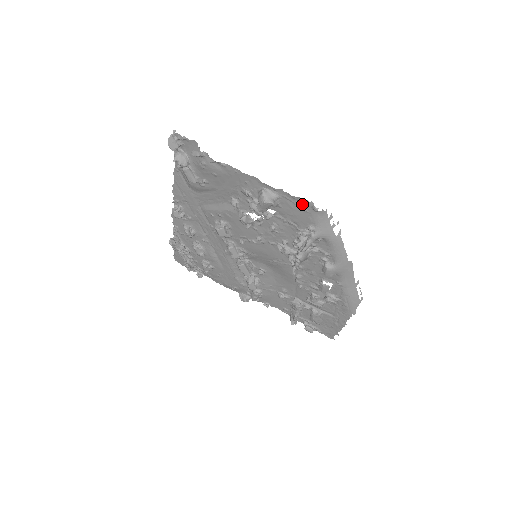
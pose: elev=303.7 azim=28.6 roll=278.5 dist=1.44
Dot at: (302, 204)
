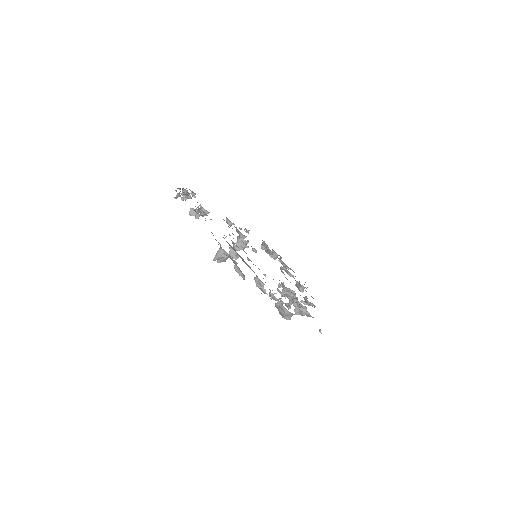
Dot at: occluded
